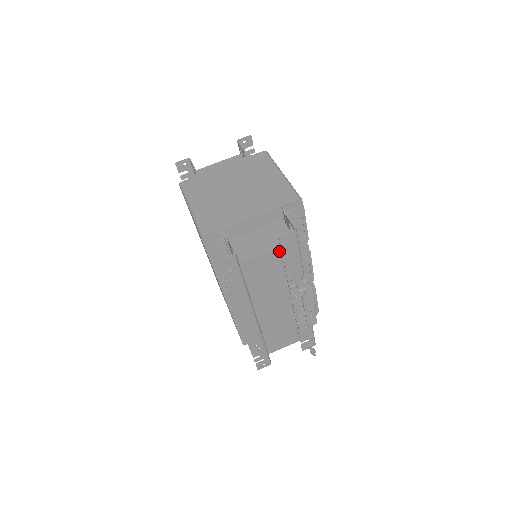
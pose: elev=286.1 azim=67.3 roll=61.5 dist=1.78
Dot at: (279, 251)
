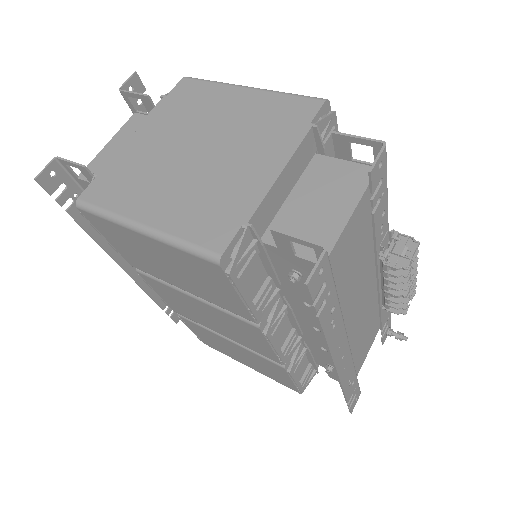
Dot at: (362, 203)
